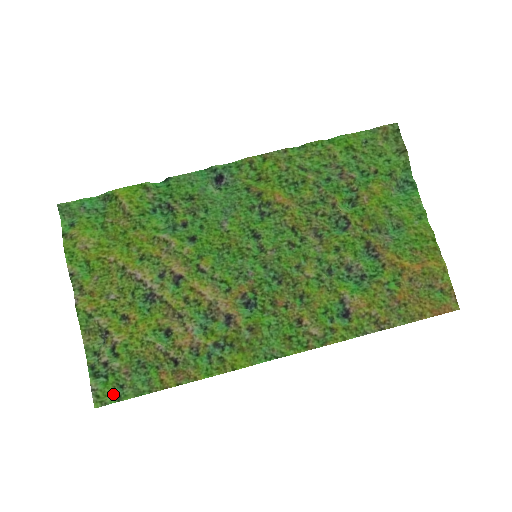
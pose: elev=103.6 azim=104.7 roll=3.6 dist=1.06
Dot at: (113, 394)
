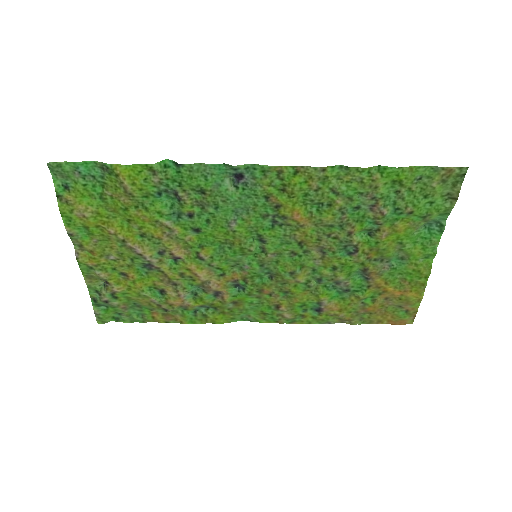
Dot at: (113, 316)
